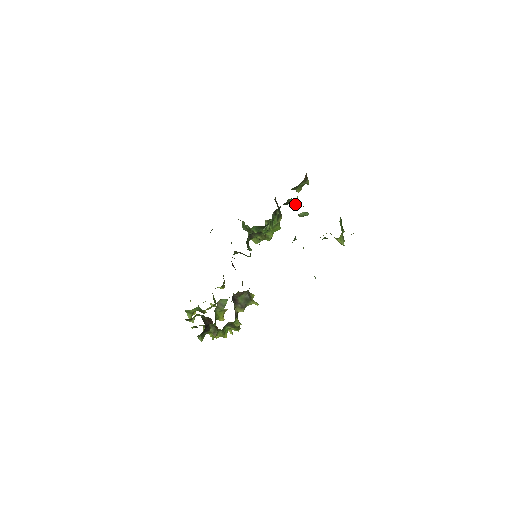
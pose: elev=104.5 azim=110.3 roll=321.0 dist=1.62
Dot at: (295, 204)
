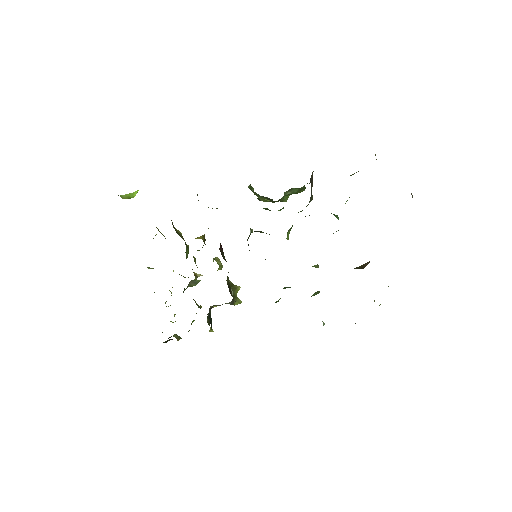
Dot at: (338, 219)
